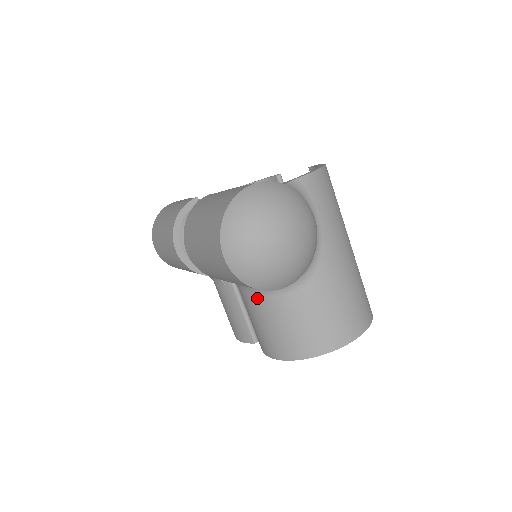
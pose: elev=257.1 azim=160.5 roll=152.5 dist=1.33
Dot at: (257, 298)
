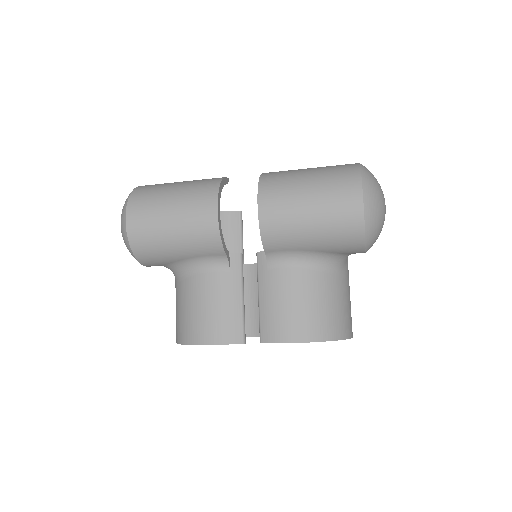
Dot at: (305, 272)
